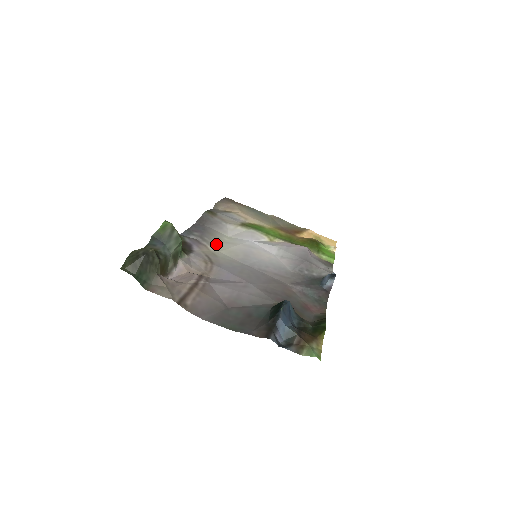
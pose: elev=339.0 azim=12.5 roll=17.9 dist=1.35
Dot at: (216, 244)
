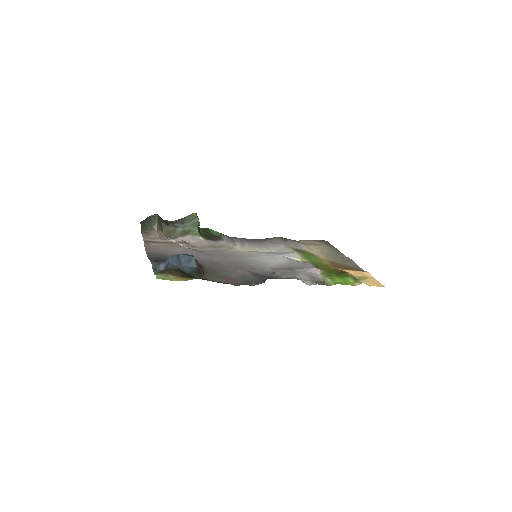
Dot at: (249, 248)
